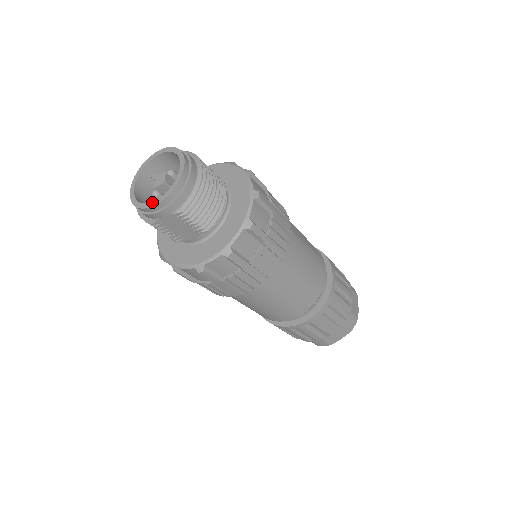
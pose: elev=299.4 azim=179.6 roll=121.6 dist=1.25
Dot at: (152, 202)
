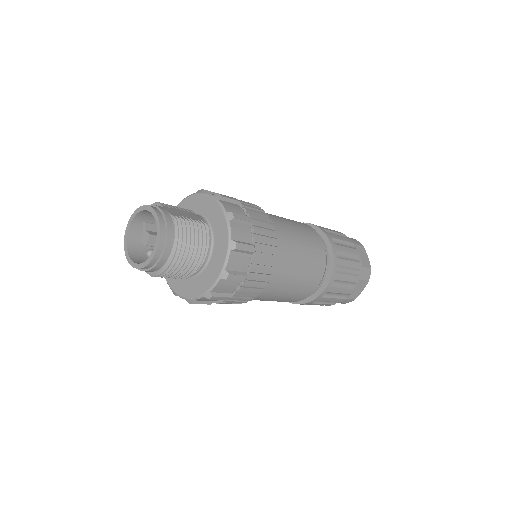
Dot at: (131, 260)
